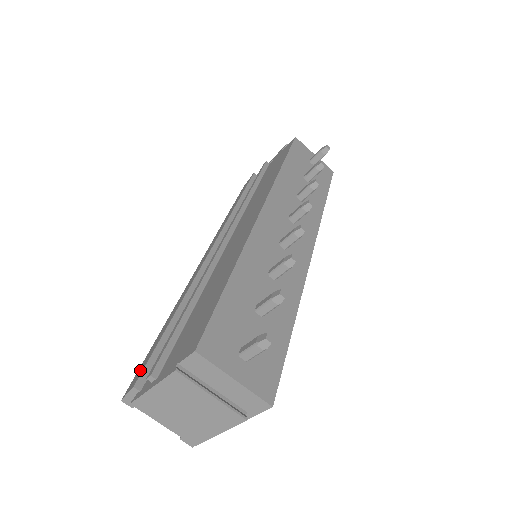
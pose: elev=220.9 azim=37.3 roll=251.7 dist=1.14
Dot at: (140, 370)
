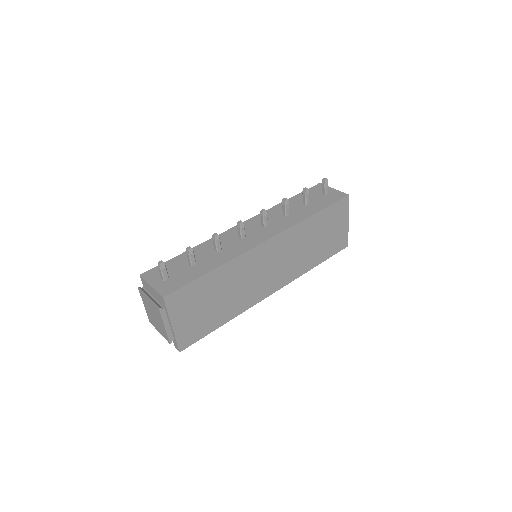
Dot at: occluded
